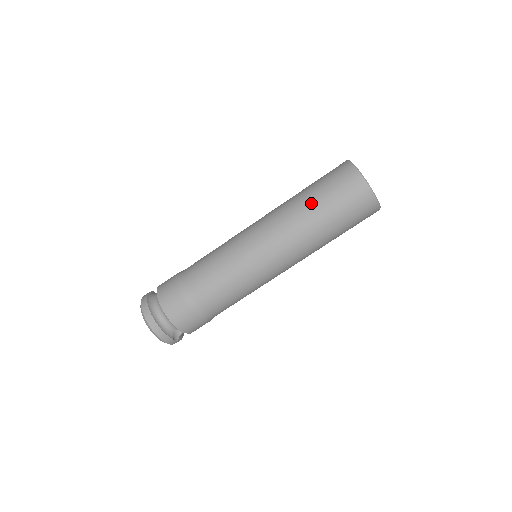
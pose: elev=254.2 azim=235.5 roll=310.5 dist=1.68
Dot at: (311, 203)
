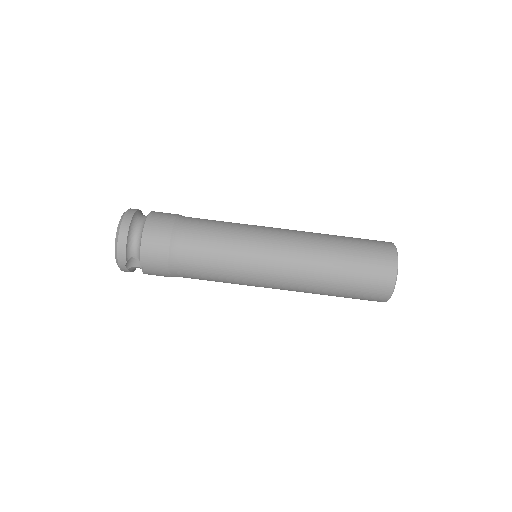
Dot at: (341, 247)
